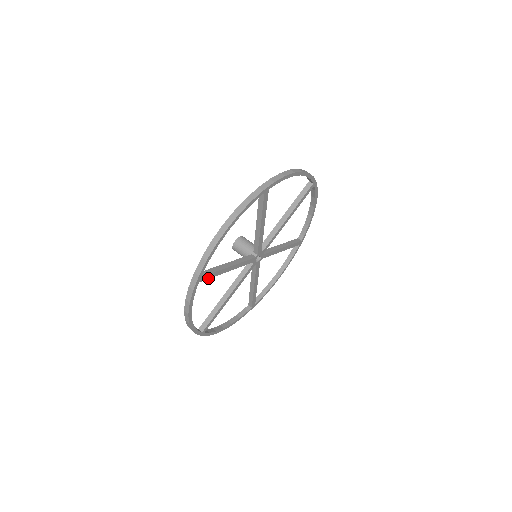
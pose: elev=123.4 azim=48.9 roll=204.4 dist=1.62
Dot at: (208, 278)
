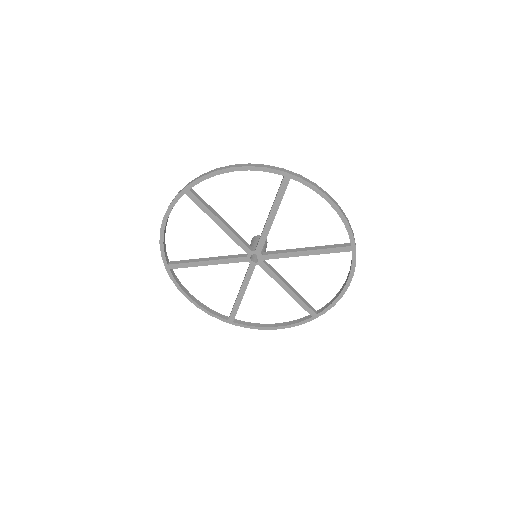
Dot at: (195, 202)
